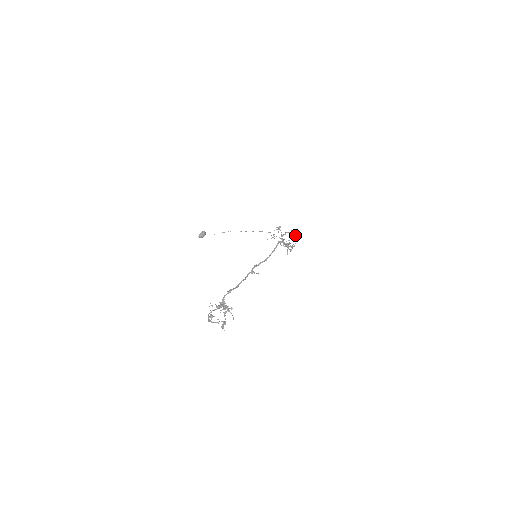
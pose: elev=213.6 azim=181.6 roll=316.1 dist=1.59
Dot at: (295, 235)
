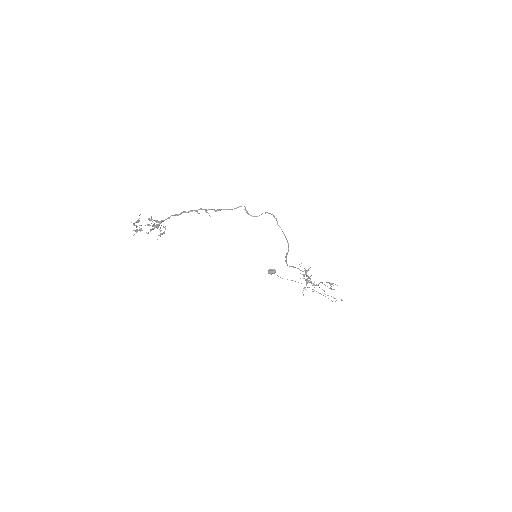
Dot at: occluded
